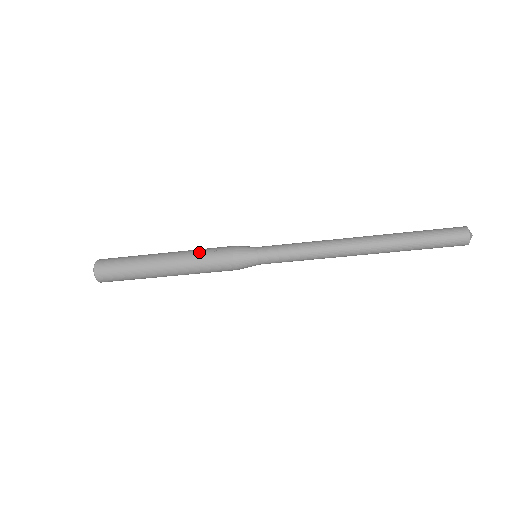
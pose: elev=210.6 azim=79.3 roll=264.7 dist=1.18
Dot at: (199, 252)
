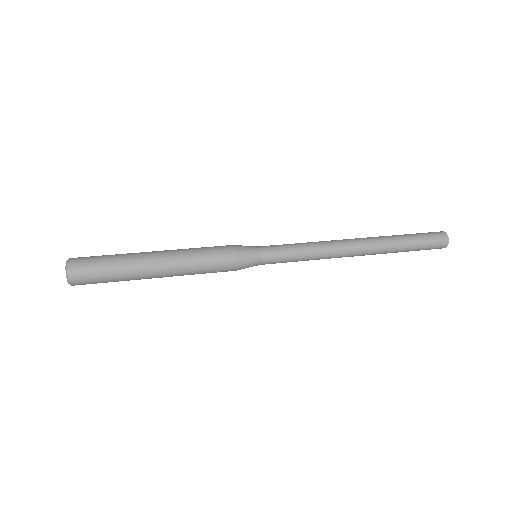
Dot at: (199, 270)
